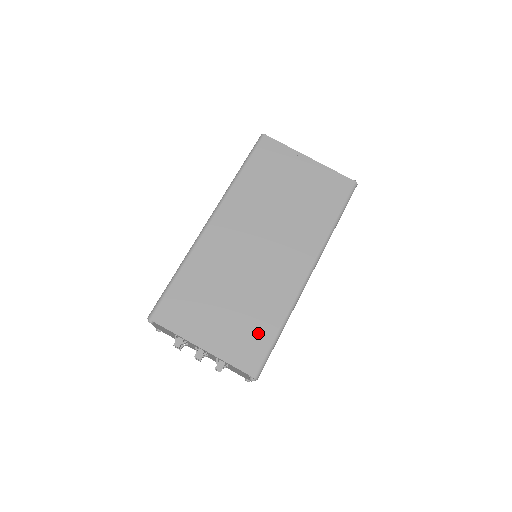
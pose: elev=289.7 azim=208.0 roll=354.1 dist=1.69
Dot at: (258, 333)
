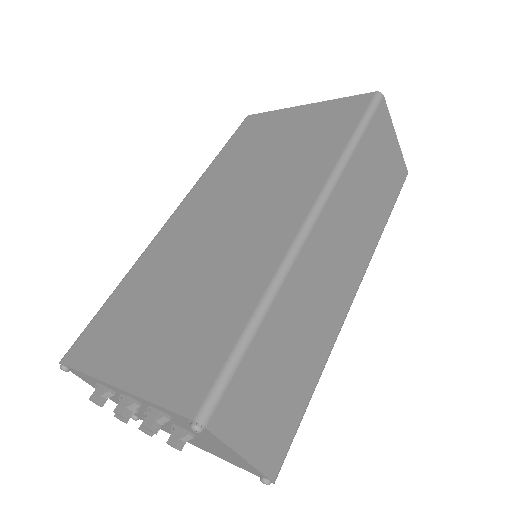
Dot at: (212, 335)
